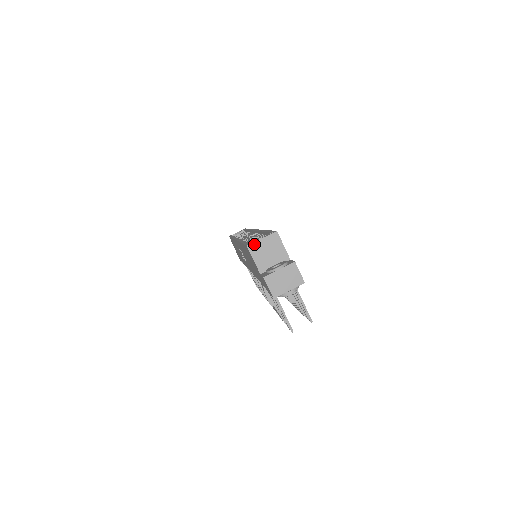
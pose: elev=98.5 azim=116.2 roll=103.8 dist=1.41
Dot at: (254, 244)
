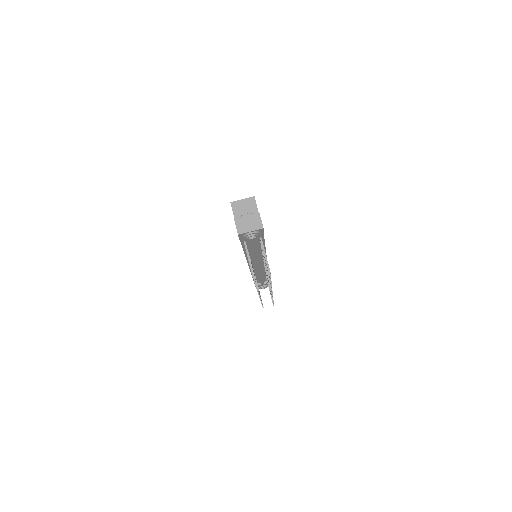
Dot at: (236, 202)
